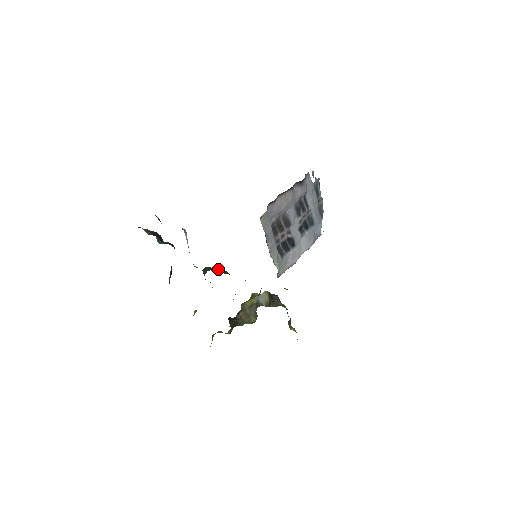
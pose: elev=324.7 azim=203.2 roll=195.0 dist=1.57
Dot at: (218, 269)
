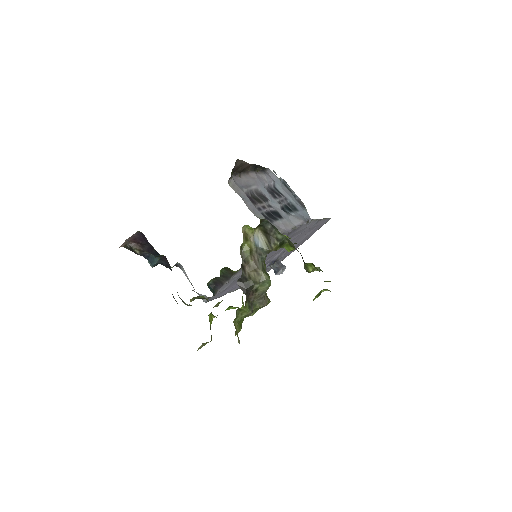
Dot at: (221, 276)
